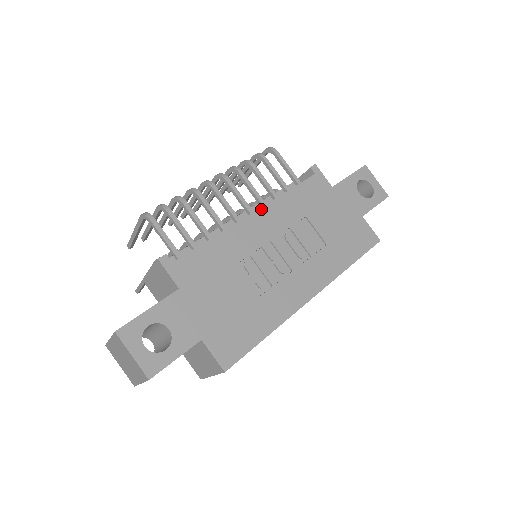
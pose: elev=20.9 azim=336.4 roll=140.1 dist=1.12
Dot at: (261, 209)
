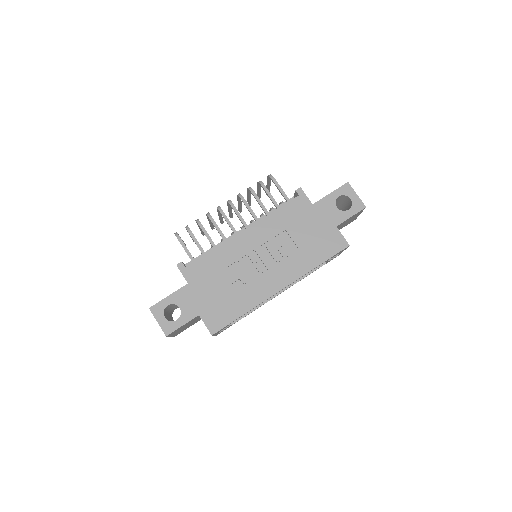
Dot at: (250, 227)
